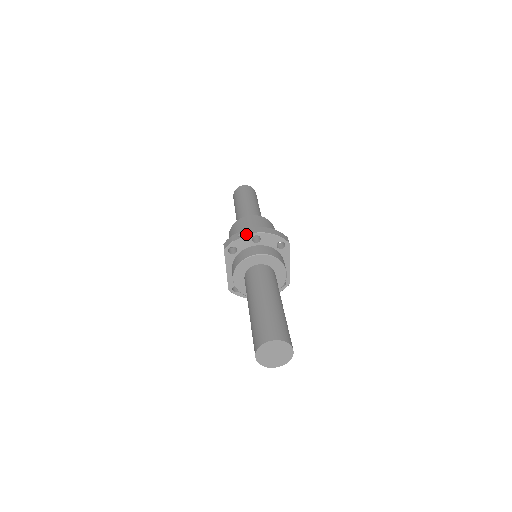
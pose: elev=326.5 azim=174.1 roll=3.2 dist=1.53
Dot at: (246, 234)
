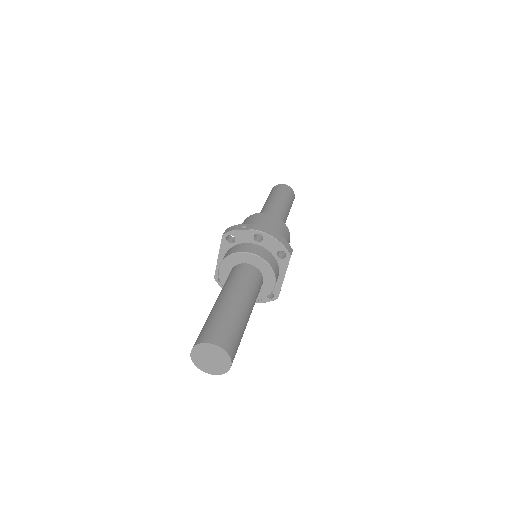
Dot at: (250, 228)
